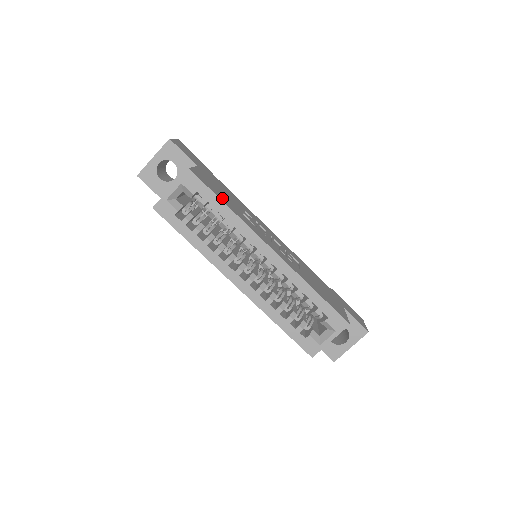
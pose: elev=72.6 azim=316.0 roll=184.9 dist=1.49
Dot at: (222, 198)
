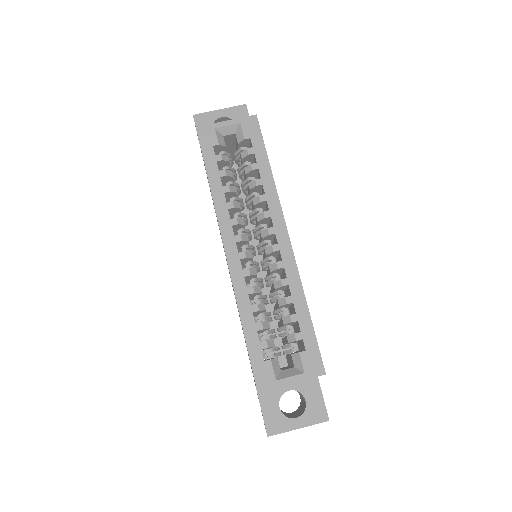
Dot at: occluded
